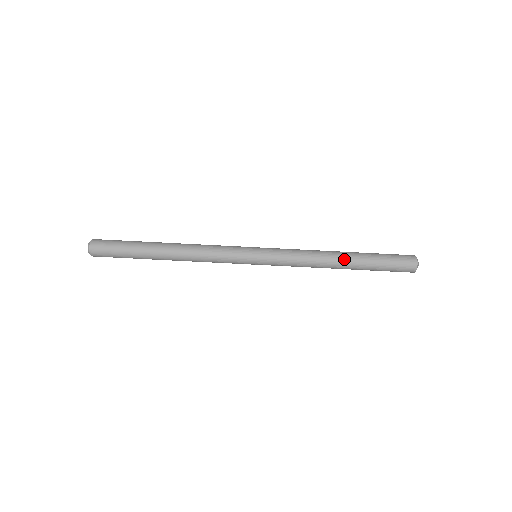
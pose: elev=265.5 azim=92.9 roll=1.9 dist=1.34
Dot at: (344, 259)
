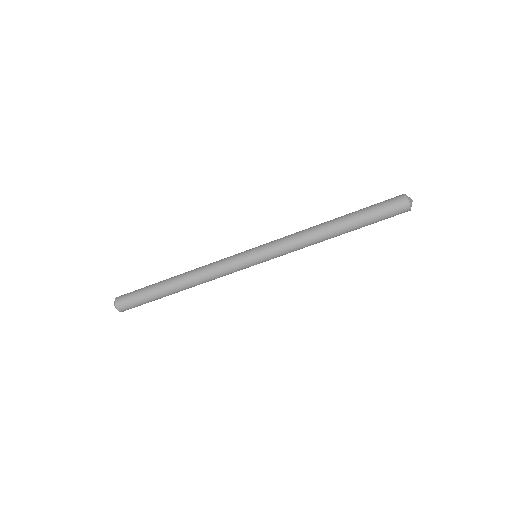
Dot at: (338, 233)
